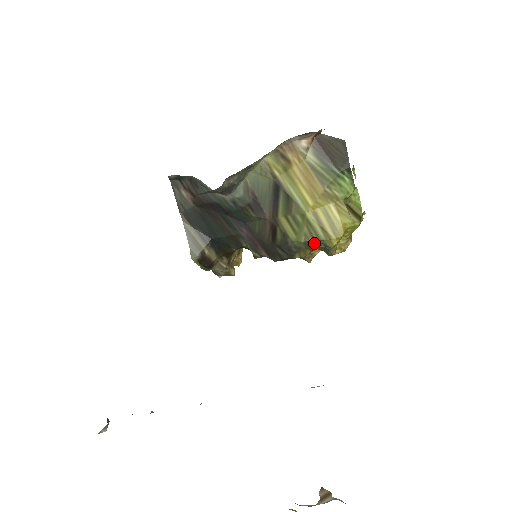
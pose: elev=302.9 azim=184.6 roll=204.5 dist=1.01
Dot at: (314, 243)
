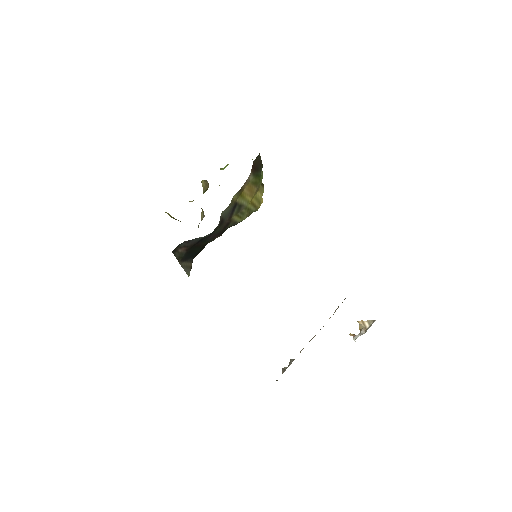
Dot at: occluded
